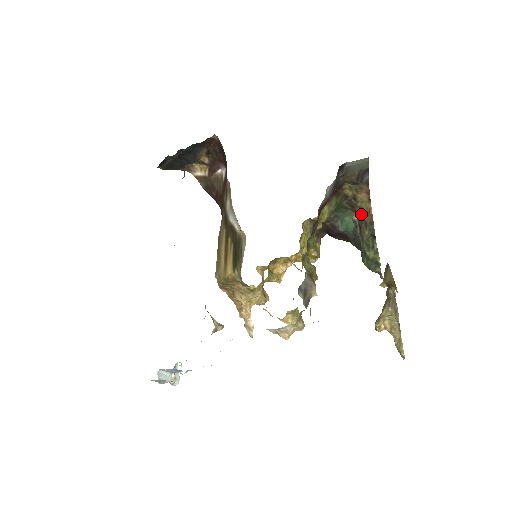
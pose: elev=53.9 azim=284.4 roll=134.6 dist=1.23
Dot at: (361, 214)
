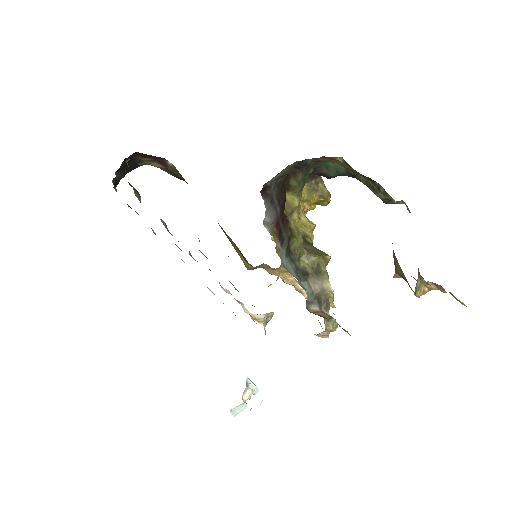
Dot at: occluded
